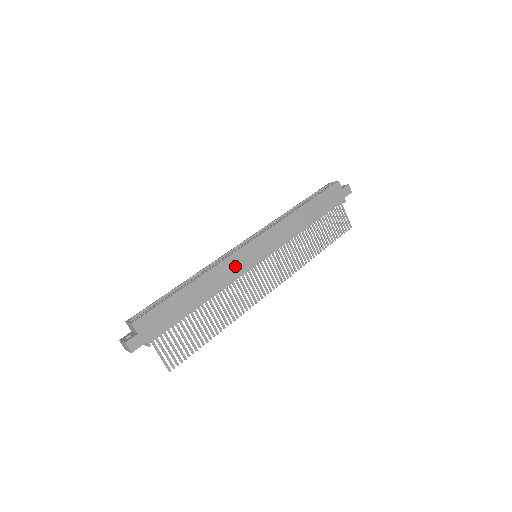
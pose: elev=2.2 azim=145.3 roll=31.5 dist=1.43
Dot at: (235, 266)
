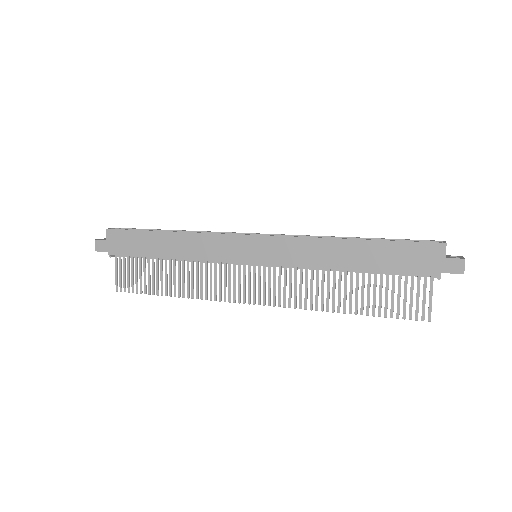
Dot at: (219, 247)
